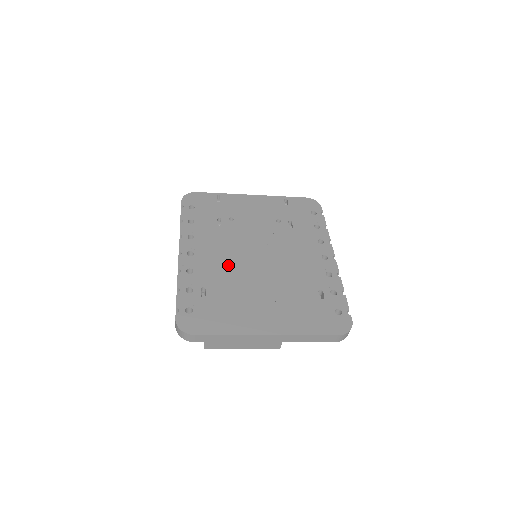
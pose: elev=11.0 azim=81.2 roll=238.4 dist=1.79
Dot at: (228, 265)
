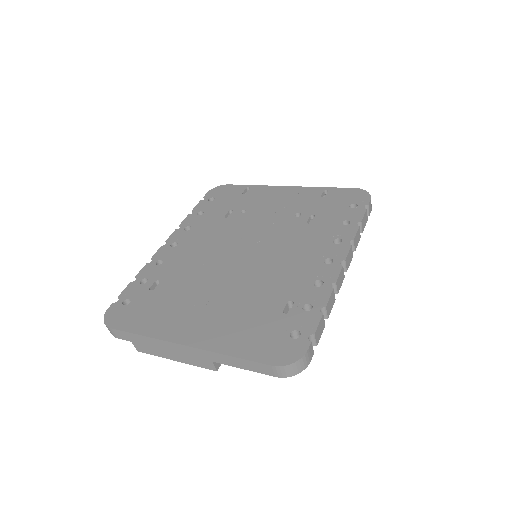
Dot at: (202, 259)
